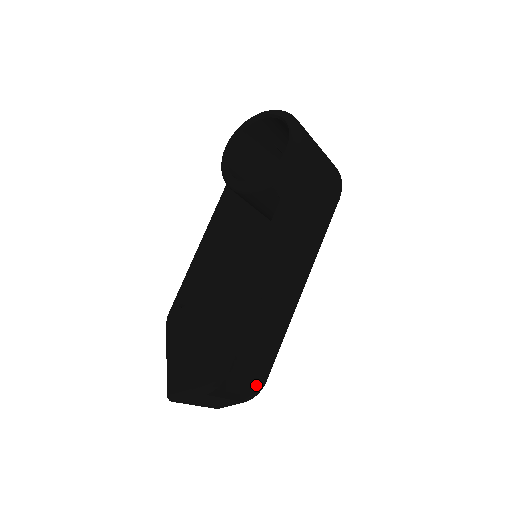
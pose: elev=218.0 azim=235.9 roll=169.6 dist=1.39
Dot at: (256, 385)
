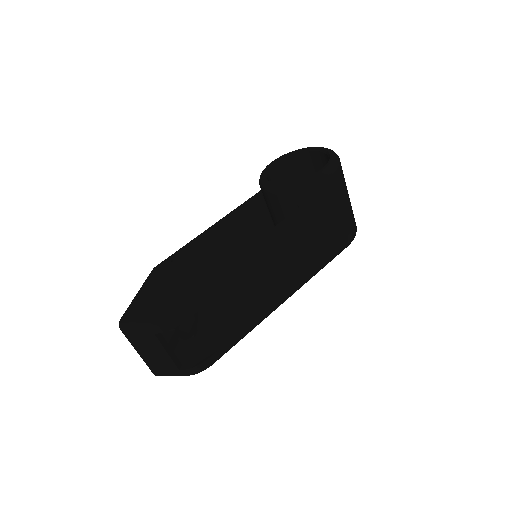
Dot at: (202, 360)
